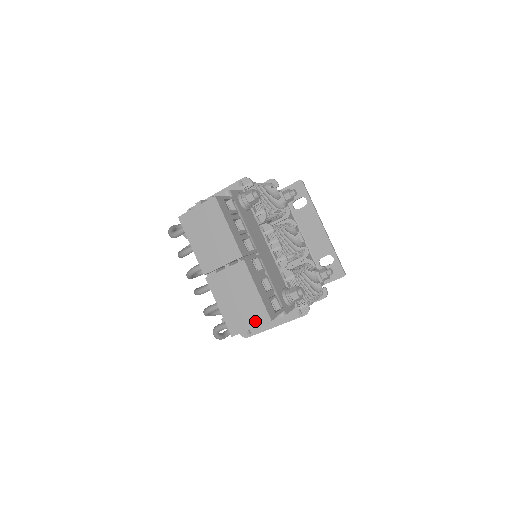
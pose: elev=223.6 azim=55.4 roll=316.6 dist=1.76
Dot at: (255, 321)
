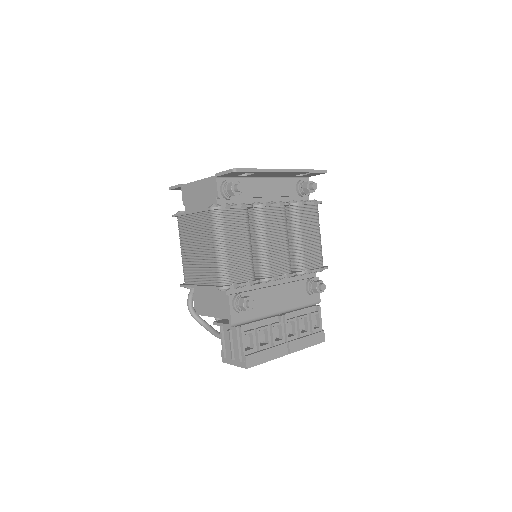
Dot at: occluded
